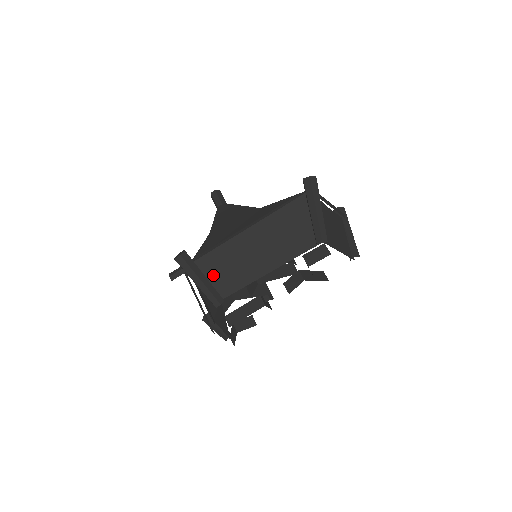
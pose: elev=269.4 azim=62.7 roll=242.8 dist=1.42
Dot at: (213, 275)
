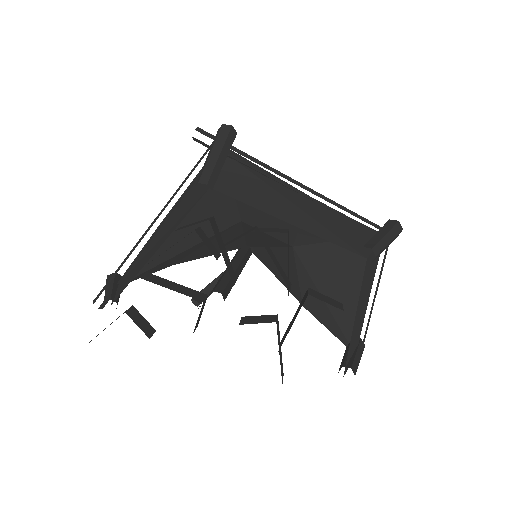
Dot at: (231, 172)
